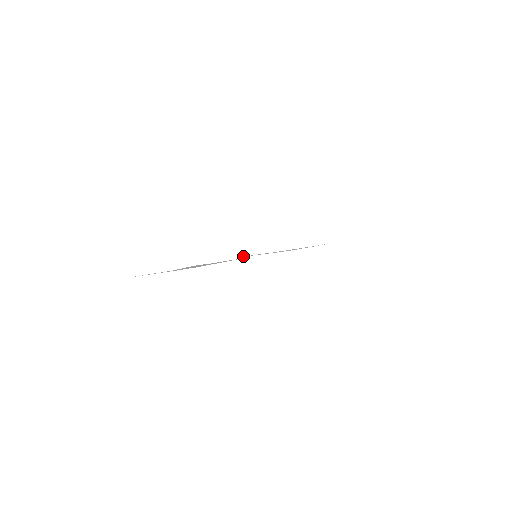
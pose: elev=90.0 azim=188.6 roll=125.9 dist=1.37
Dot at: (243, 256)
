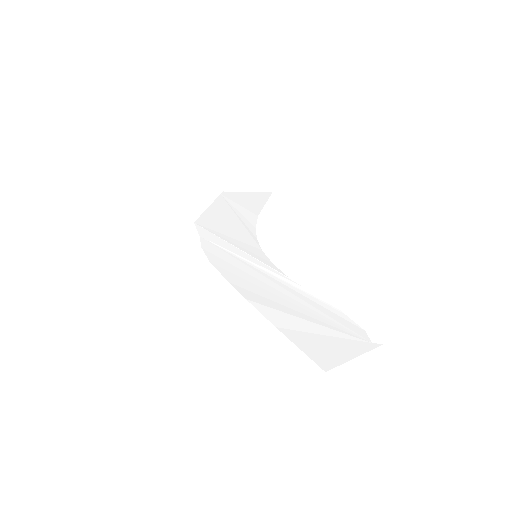
Dot at: (277, 270)
